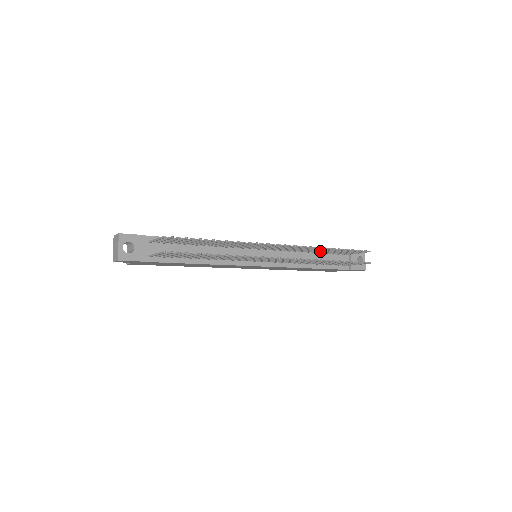
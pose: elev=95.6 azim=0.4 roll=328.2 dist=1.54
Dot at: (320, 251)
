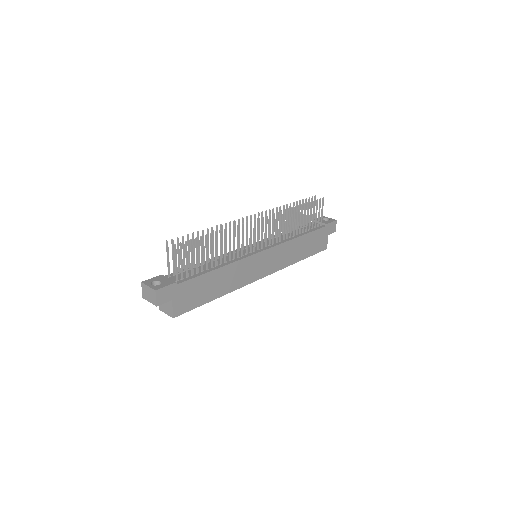
Dot at: (289, 221)
